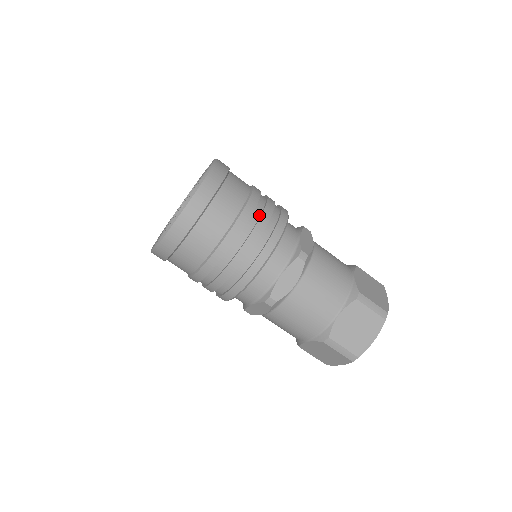
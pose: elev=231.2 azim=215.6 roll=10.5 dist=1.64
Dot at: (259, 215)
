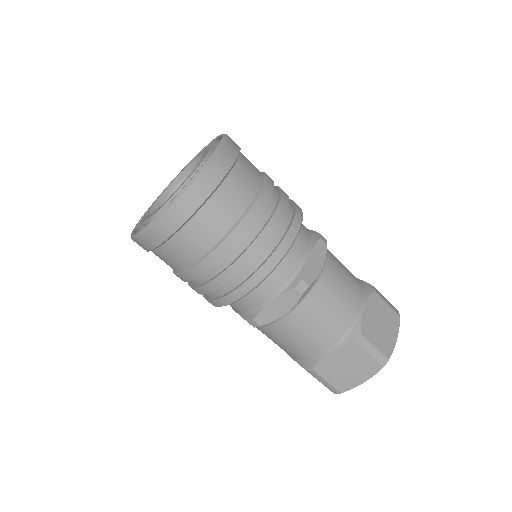
Dot at: (277, 190)
